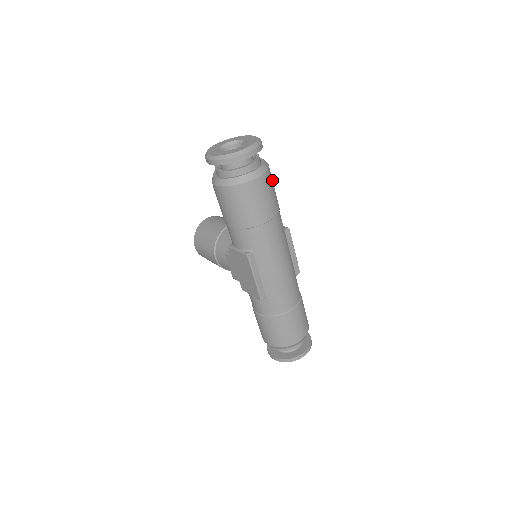
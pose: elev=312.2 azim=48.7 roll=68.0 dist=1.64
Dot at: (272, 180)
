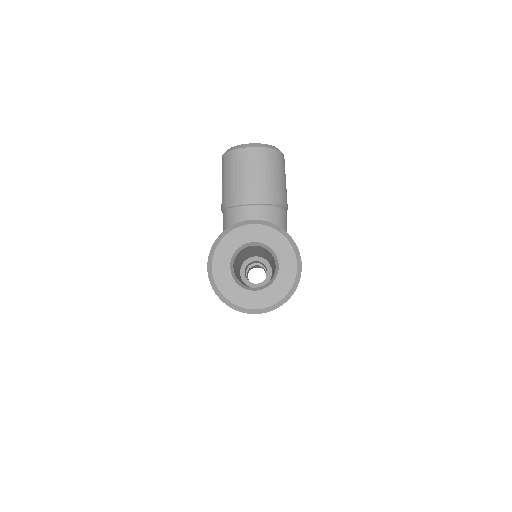
Dot at: occluded
